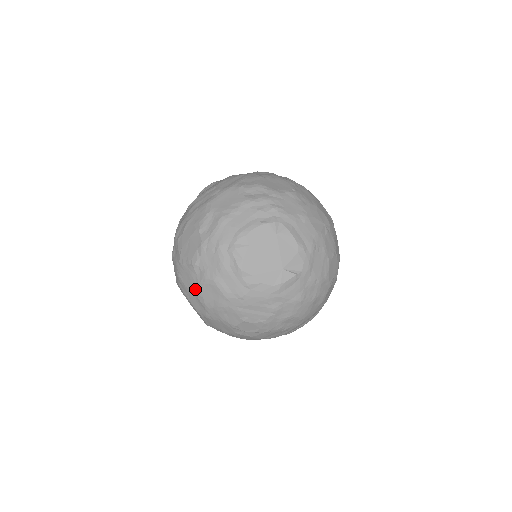
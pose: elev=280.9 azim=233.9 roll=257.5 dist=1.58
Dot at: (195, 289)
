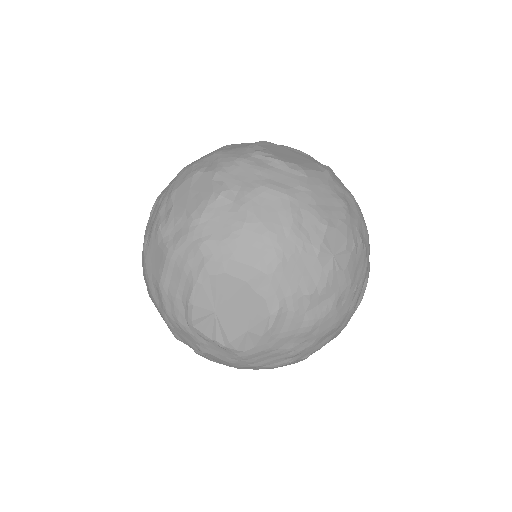
Dot at: (242, 221)
